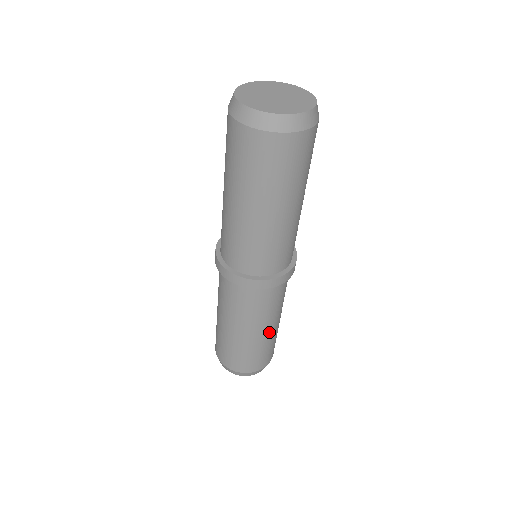
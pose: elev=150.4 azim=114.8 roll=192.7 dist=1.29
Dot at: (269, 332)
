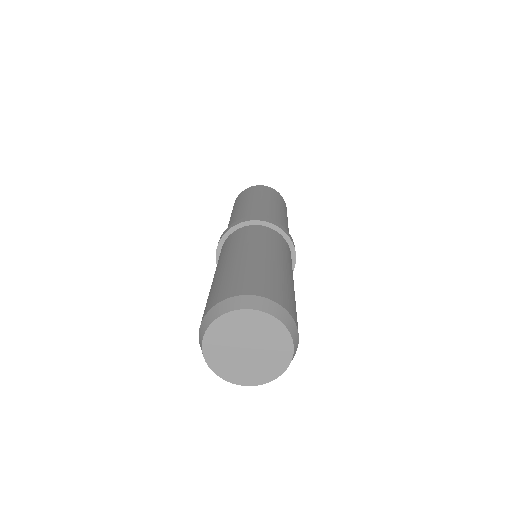
Dot at: (261, 258)
